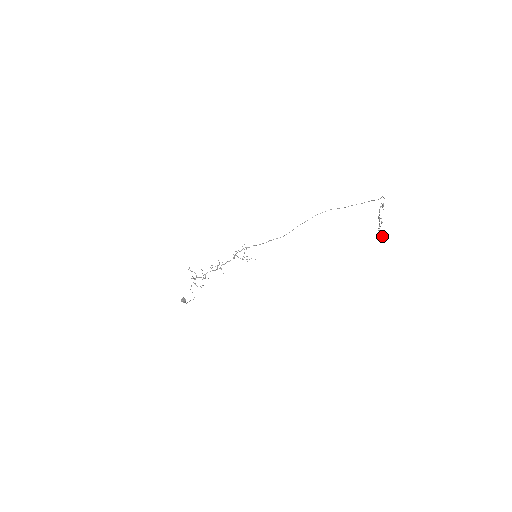
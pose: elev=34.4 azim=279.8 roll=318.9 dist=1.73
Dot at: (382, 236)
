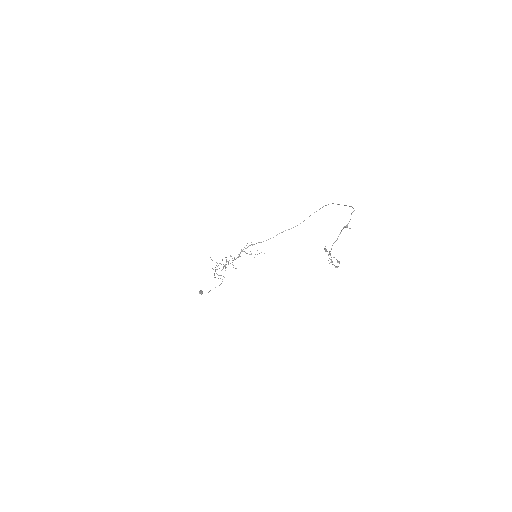
Dot at: (339, 263)
